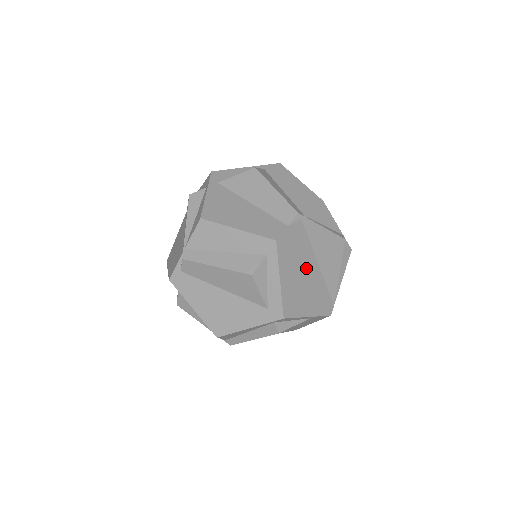
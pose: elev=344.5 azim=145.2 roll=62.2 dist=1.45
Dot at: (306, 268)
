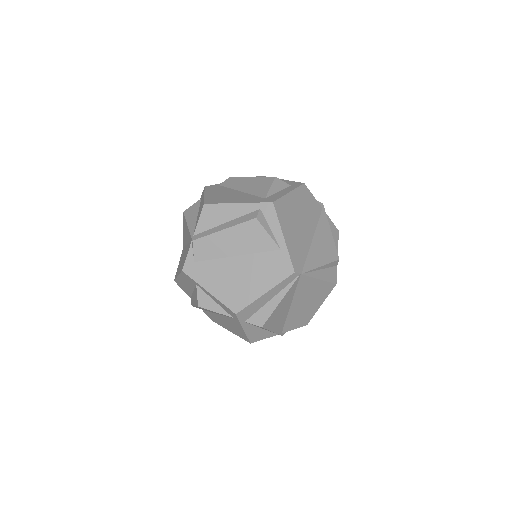
Dot at: (305, 223)
